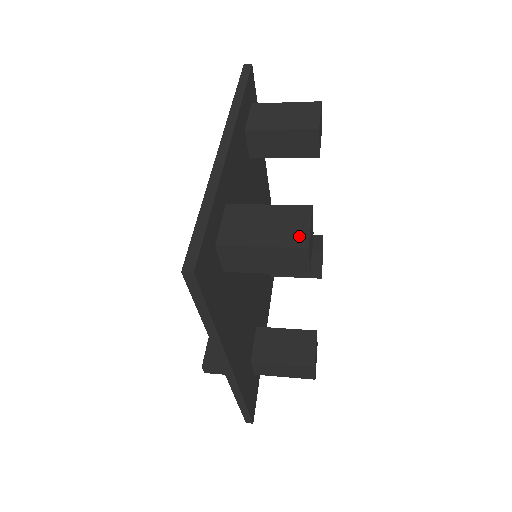
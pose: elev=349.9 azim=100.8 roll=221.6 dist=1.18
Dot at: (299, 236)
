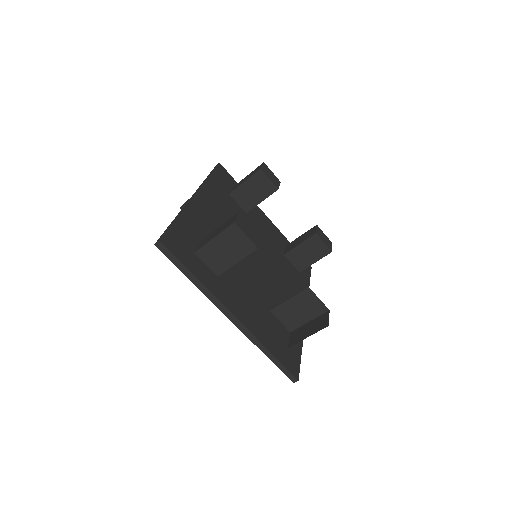
Dot at: occluded
